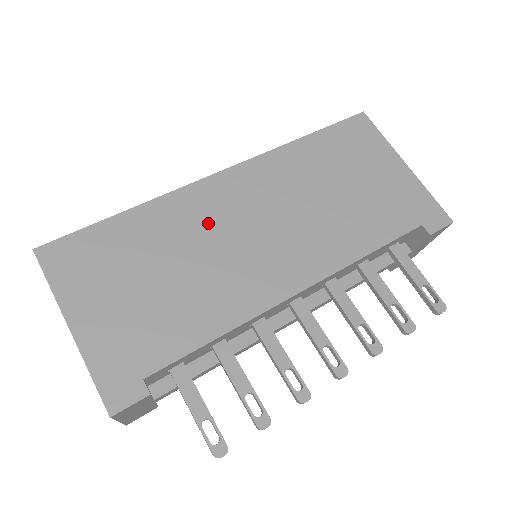
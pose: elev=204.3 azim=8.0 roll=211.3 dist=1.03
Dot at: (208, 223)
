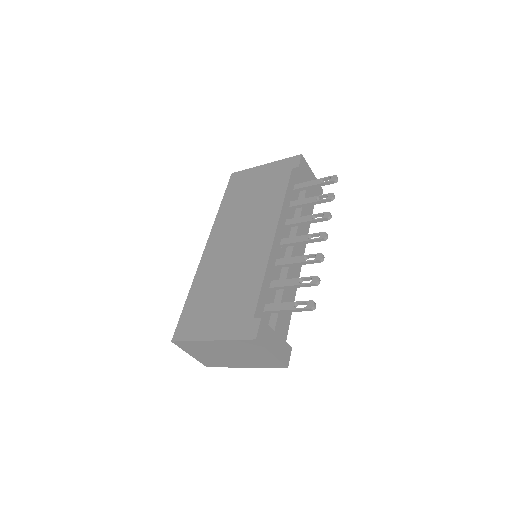
Dot at: (220, 262)
